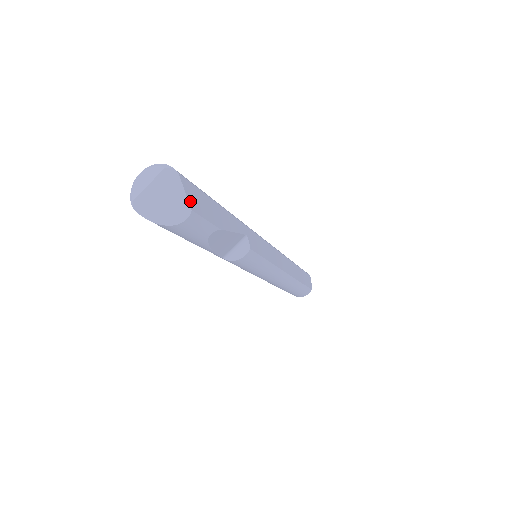
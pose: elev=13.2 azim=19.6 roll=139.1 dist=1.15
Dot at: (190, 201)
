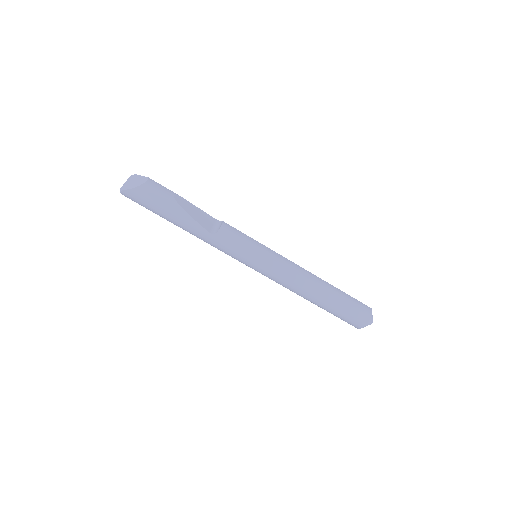
Dot at: occluded
